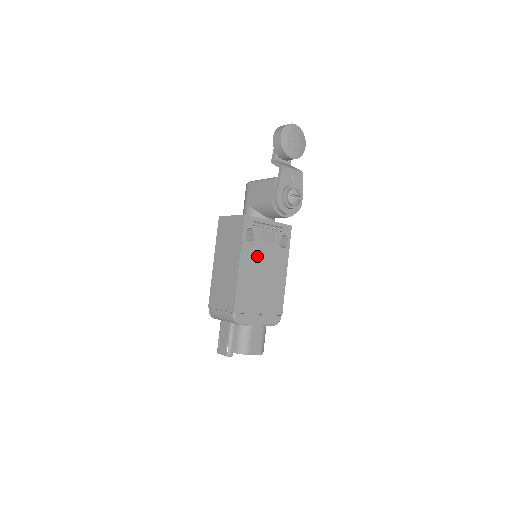
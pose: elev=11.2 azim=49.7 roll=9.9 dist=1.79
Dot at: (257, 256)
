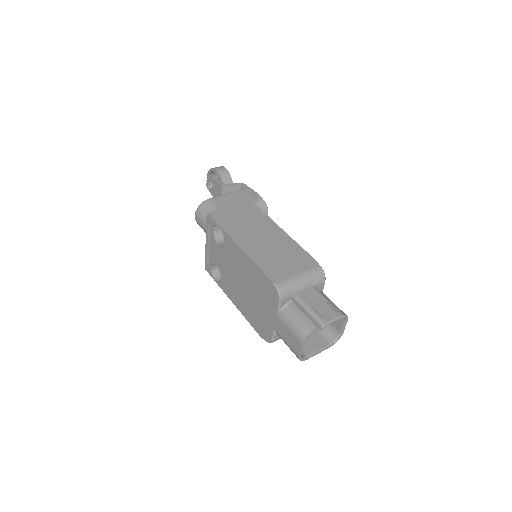
Dot at: occluded
